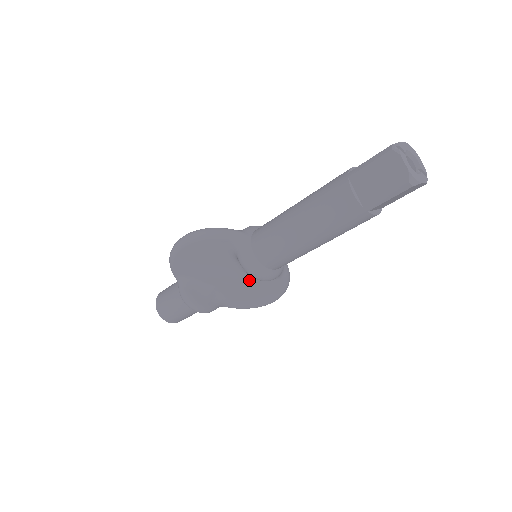
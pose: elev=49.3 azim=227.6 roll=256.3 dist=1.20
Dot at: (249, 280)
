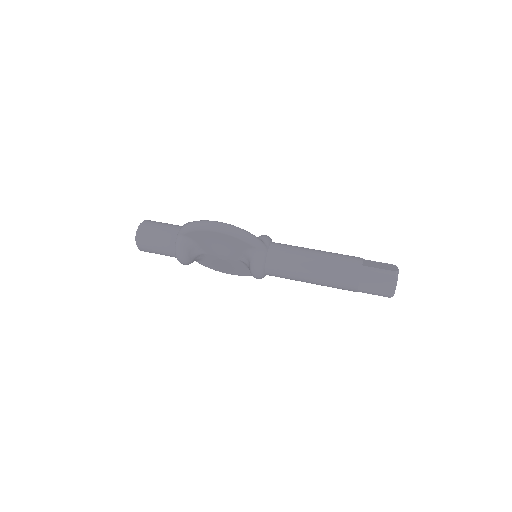
Dot at: (237, 264)
